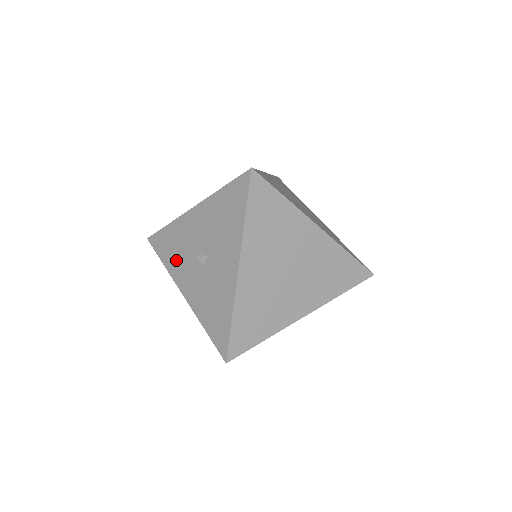
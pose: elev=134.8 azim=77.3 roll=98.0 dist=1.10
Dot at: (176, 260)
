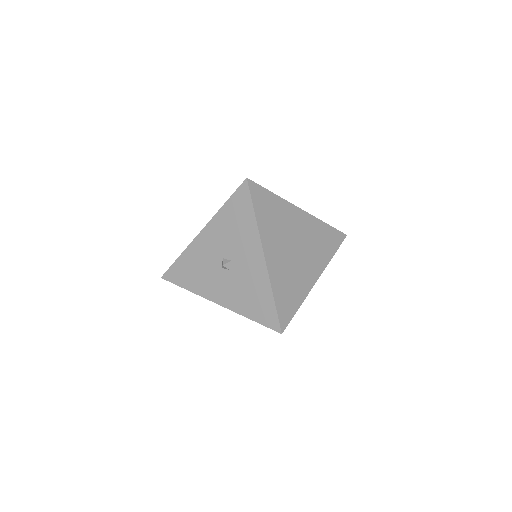
Dot at: (200, 280)
